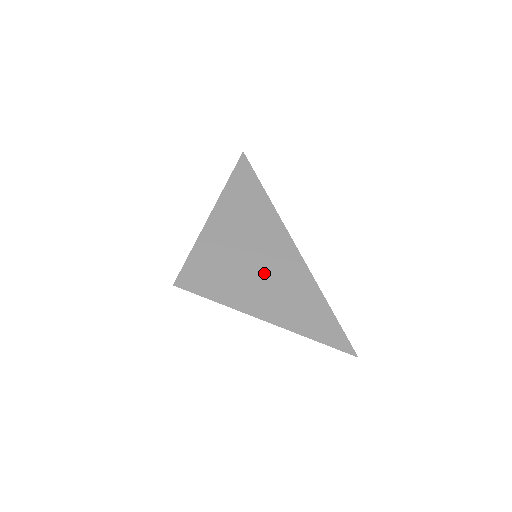
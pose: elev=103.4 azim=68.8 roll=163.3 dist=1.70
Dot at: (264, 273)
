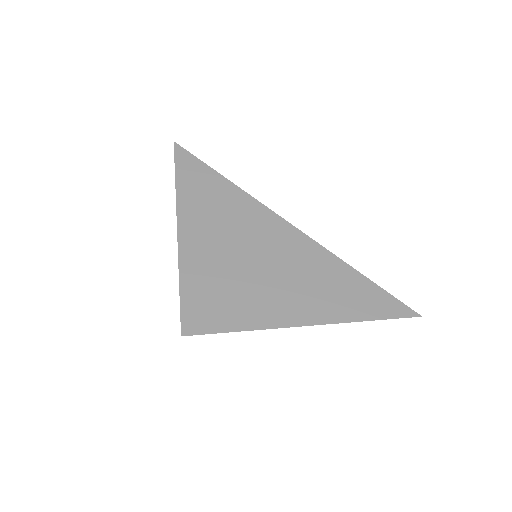
Dot at: (276, 271)
